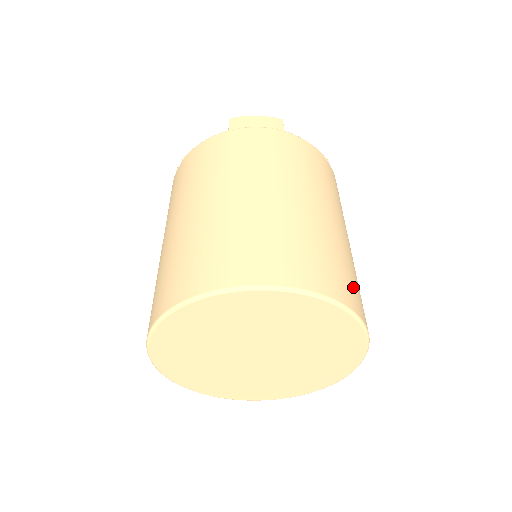
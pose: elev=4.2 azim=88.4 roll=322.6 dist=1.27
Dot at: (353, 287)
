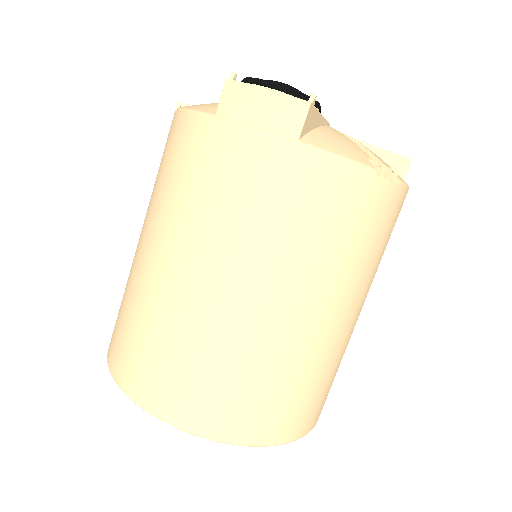
Dot at: (291, 409)
